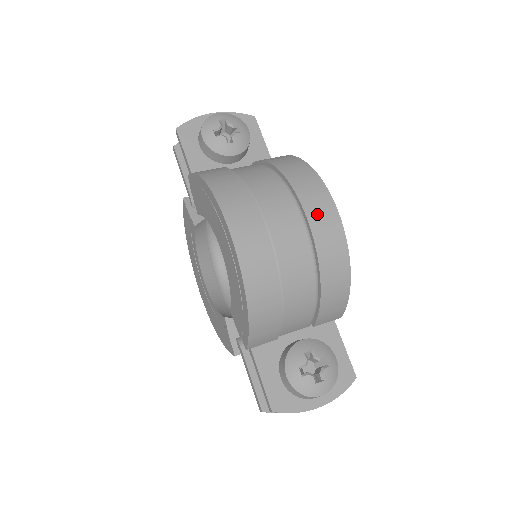
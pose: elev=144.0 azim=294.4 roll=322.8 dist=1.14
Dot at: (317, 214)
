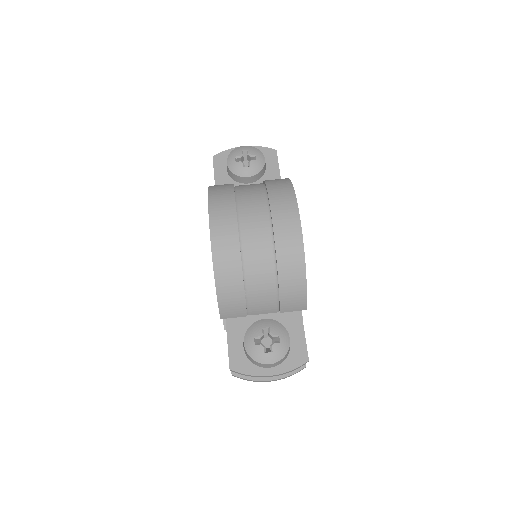
Dot at: (281, 219)
